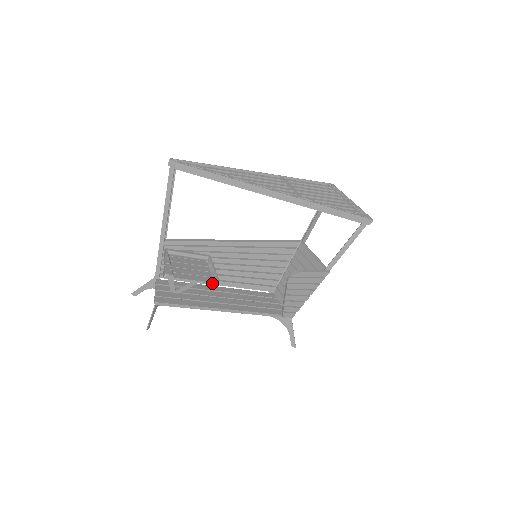
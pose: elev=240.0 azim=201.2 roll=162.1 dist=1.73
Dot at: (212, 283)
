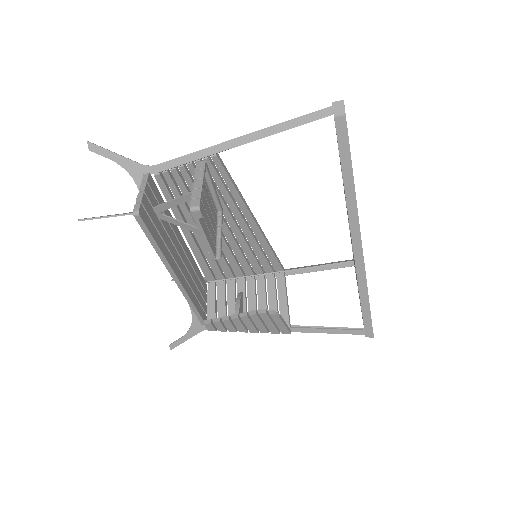
Dot at: (214, 256)
